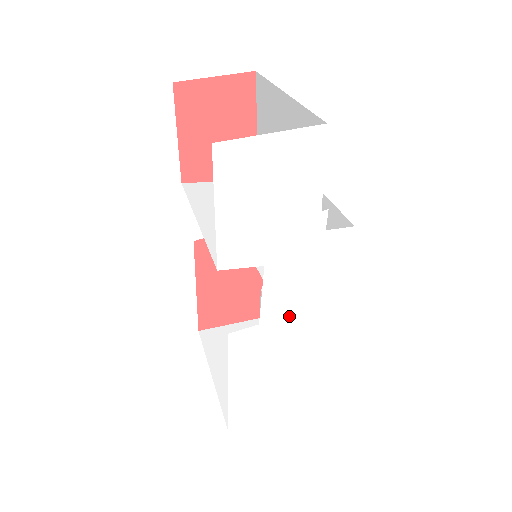
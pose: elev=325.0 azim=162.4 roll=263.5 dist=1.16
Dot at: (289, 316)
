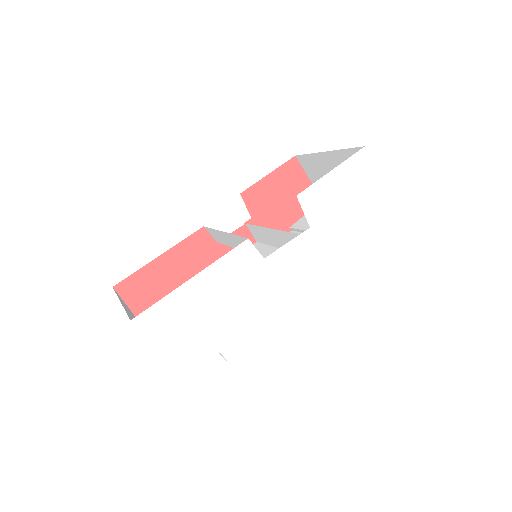
Dot at: (278, 278)
